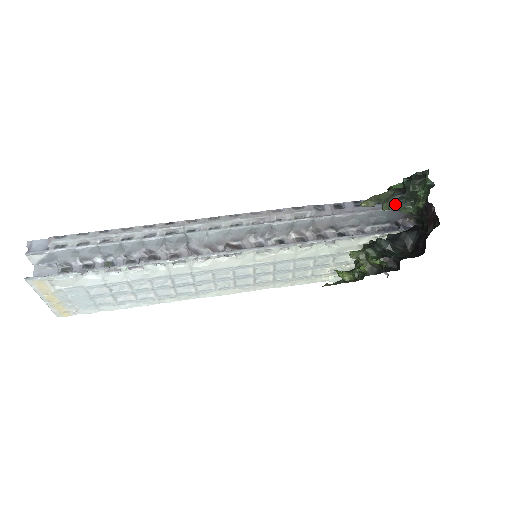
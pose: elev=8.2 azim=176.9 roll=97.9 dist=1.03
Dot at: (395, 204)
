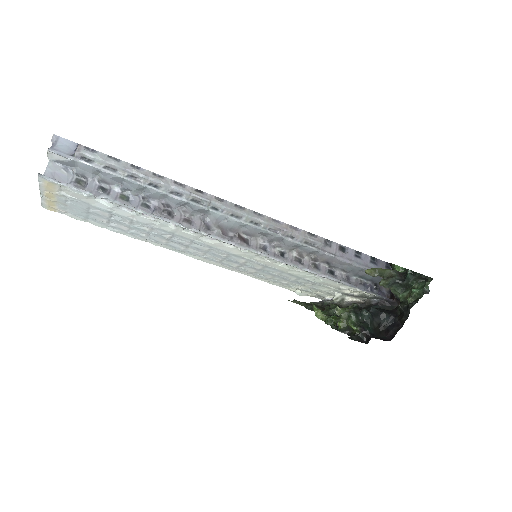
Dot at: (390, 285)
